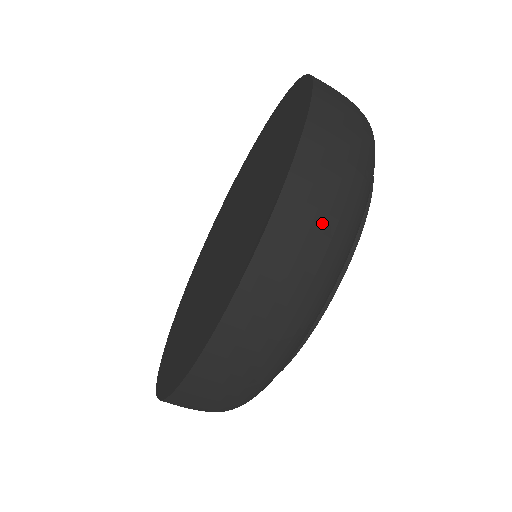
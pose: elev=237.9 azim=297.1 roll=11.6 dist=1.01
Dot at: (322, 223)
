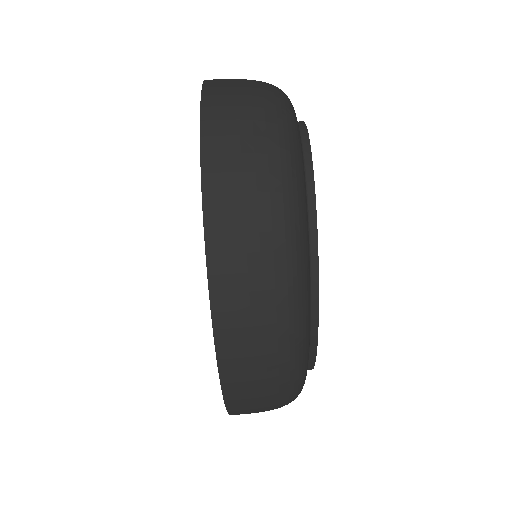
Dot at: (255, 223)
